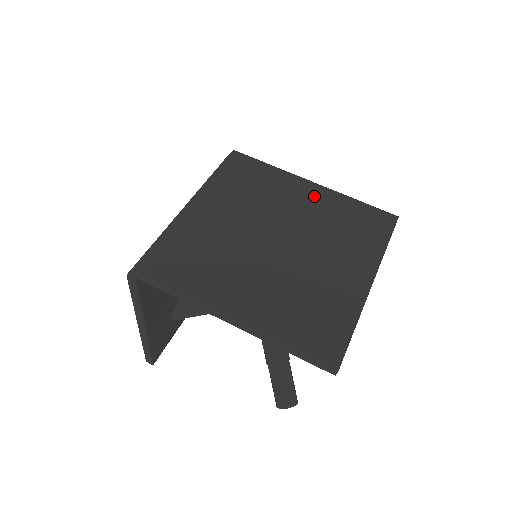
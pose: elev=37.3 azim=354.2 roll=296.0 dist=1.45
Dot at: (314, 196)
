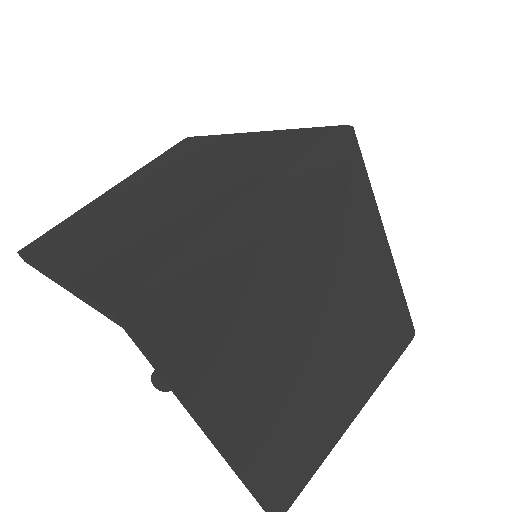
Dot at: (380, 273)
